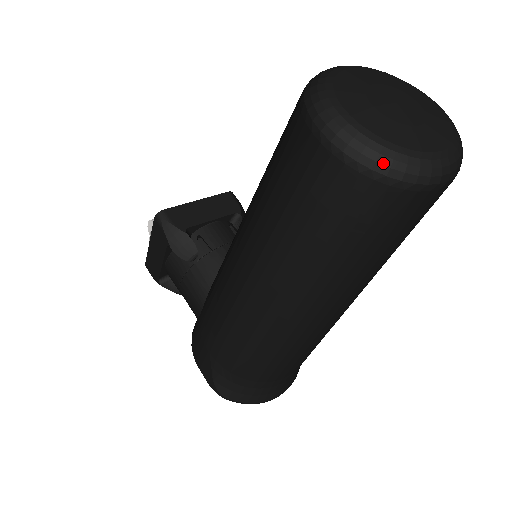
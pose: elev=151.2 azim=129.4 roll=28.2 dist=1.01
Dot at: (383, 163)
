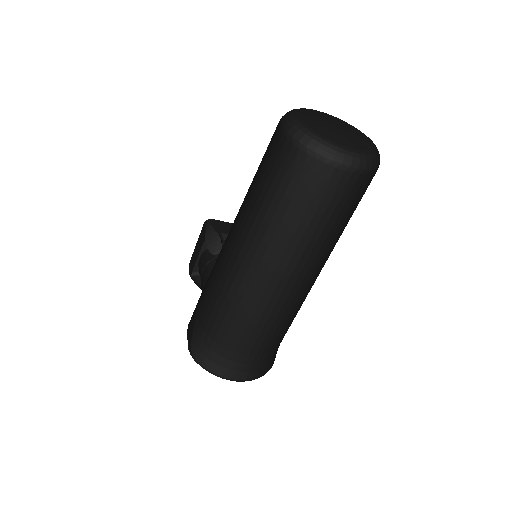
Dot at: (306, 139)
